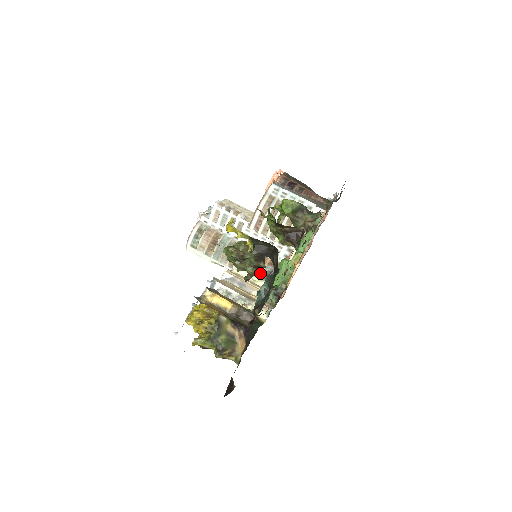
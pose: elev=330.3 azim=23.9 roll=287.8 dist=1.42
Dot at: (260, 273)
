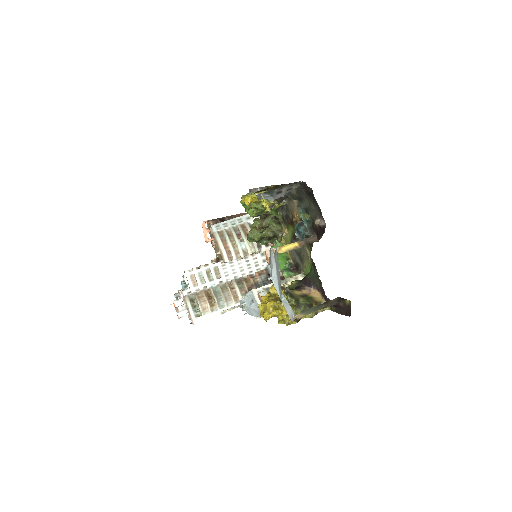
Dot at: (261, 285)
